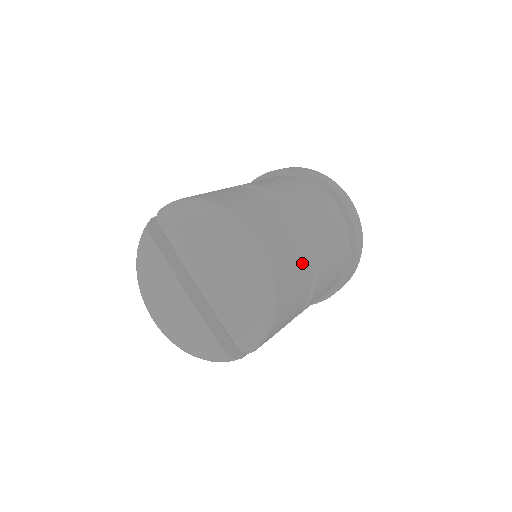
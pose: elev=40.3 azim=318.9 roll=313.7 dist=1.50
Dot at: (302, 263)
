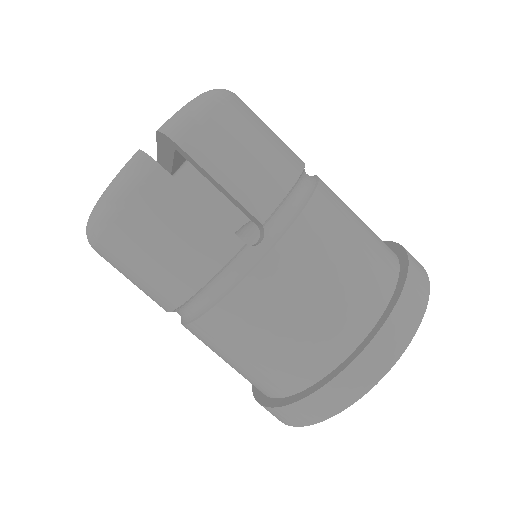
Dot at: (286, 146)
